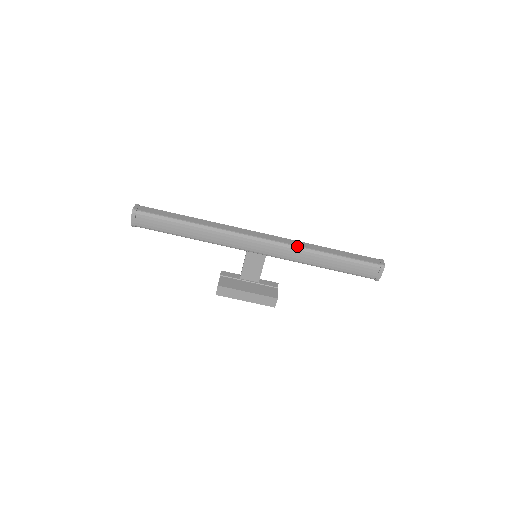
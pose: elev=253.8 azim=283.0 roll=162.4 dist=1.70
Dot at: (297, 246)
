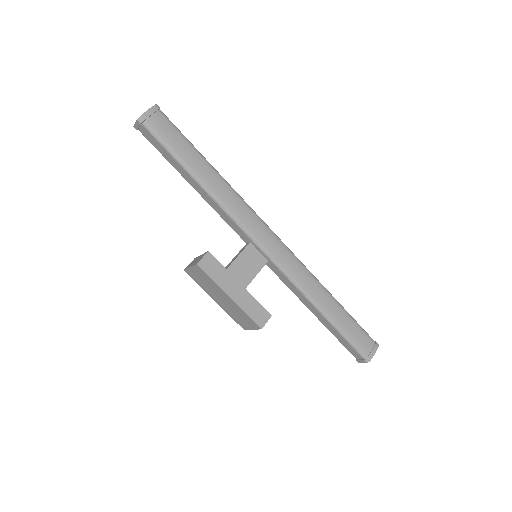
Dot at: occluded
